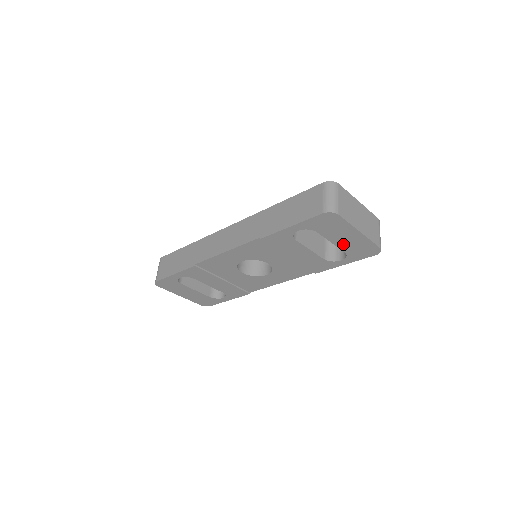
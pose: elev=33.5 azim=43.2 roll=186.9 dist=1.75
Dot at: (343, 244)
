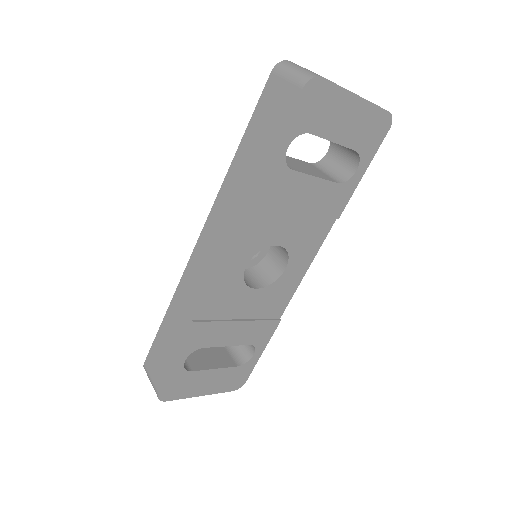
Dot at: (348, 136)
